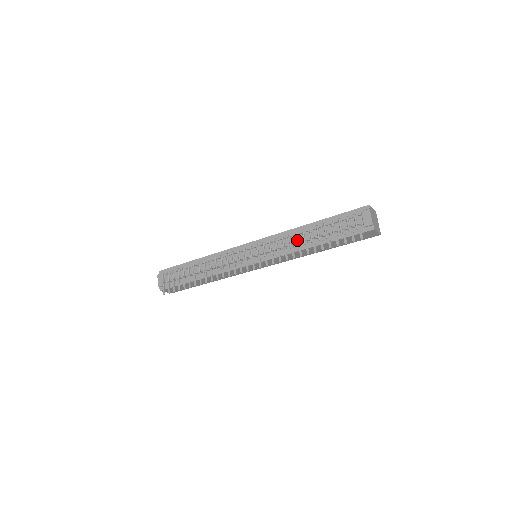
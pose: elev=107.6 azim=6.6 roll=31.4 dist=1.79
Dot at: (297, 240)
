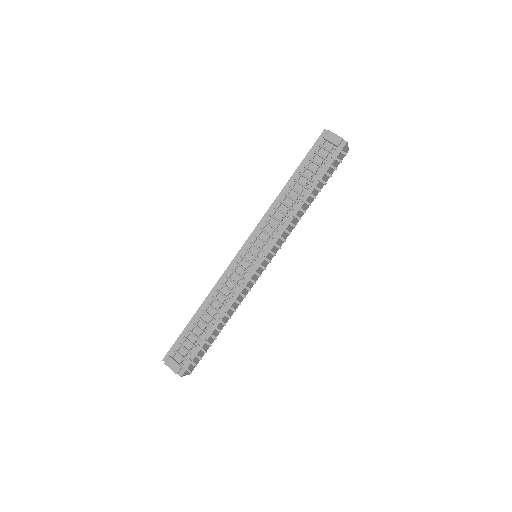
Dot at: (287, 205)
